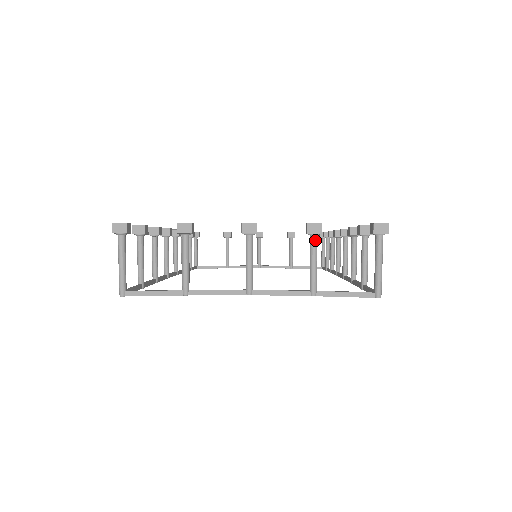
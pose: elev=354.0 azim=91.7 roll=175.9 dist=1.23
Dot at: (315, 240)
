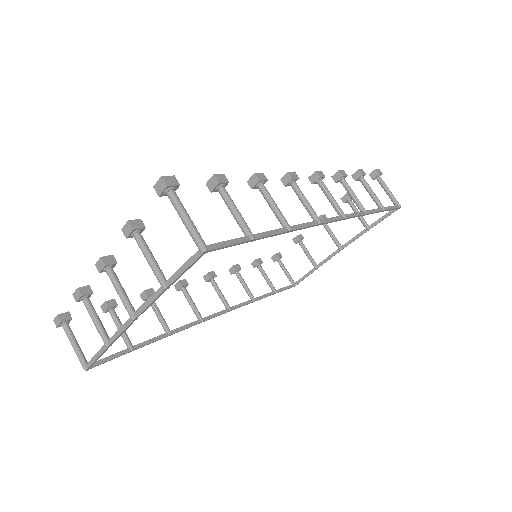
Dot at: (137, 239)
